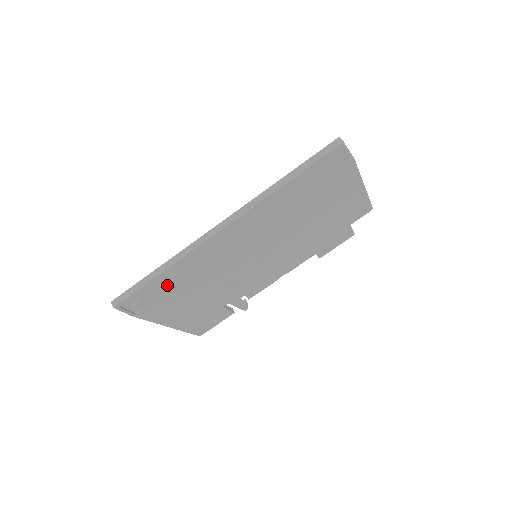
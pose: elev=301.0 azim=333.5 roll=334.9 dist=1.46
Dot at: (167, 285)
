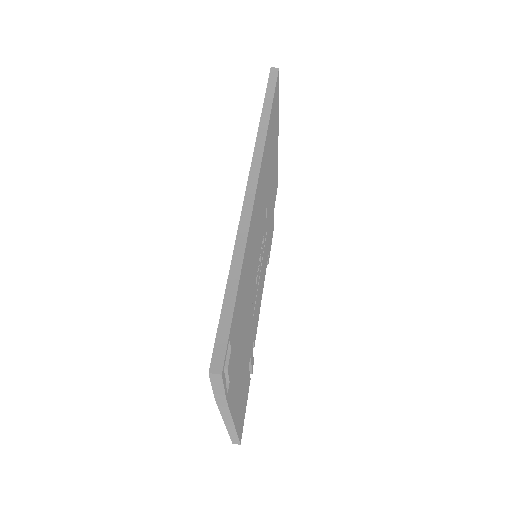
Dot at: (239, 310)
